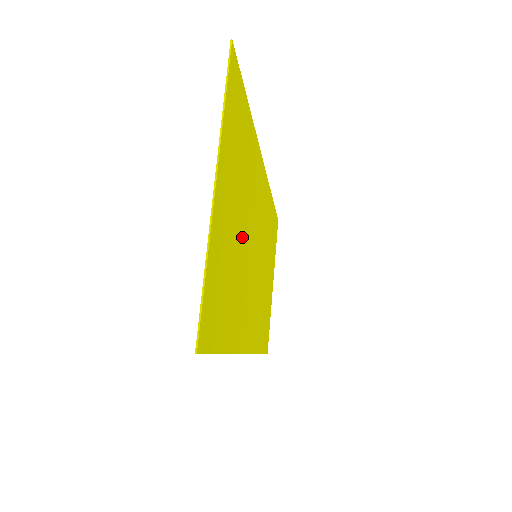
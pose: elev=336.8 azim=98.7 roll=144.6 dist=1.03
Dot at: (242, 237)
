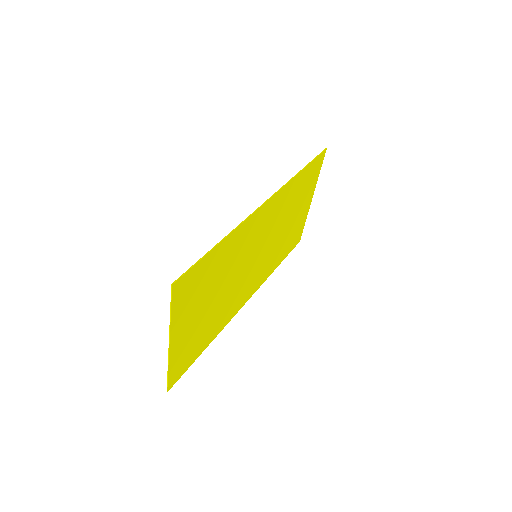
Dot at: (221, 294)
